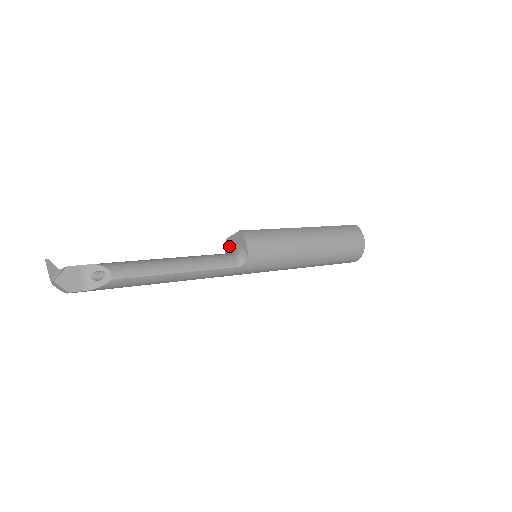
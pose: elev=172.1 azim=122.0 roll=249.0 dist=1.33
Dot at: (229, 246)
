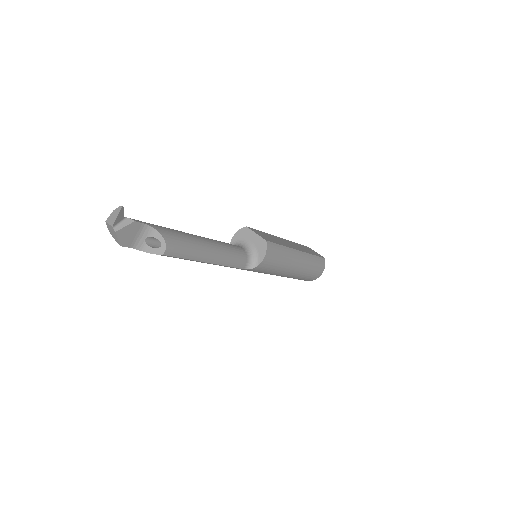
Dot at: (245, 235)
